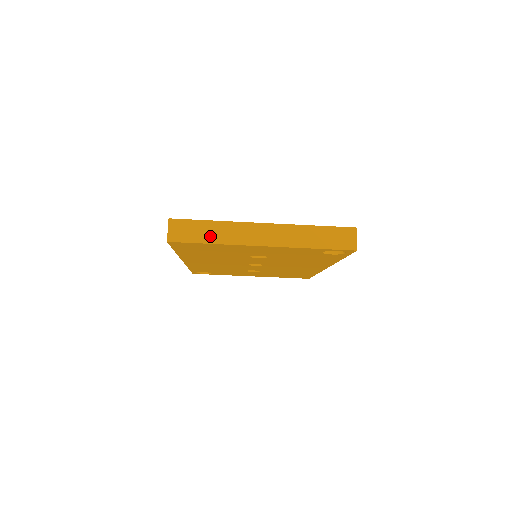
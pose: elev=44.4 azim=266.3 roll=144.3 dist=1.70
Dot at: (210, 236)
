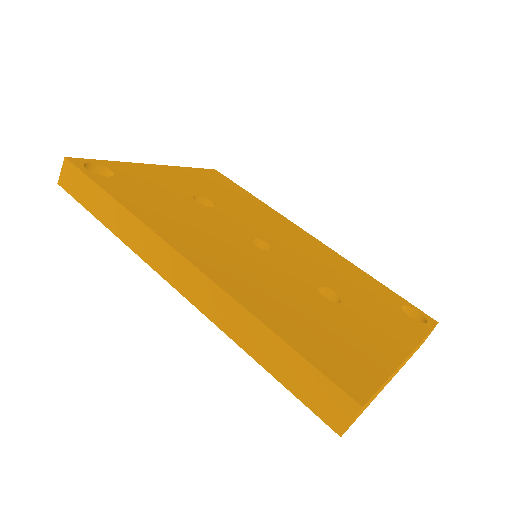
Dot at: occluded
